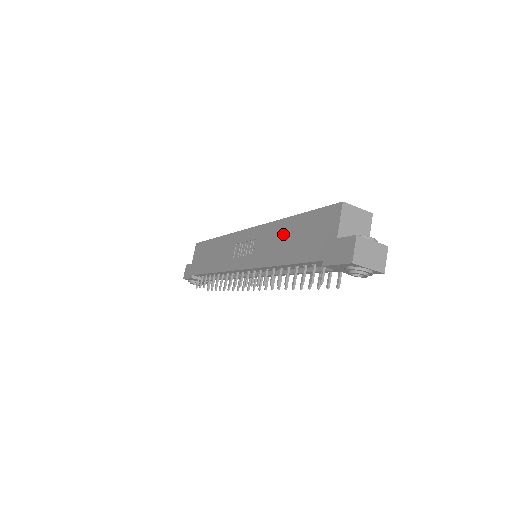
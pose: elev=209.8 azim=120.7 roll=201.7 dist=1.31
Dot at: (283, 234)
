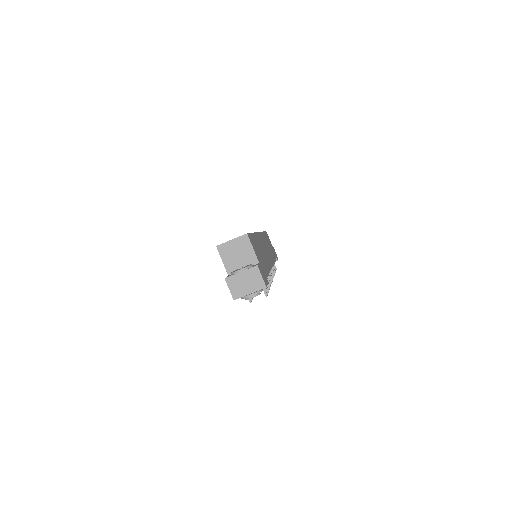
Dot at: occluded
